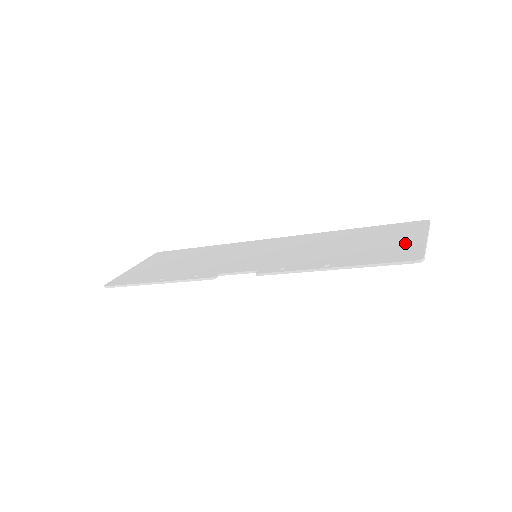
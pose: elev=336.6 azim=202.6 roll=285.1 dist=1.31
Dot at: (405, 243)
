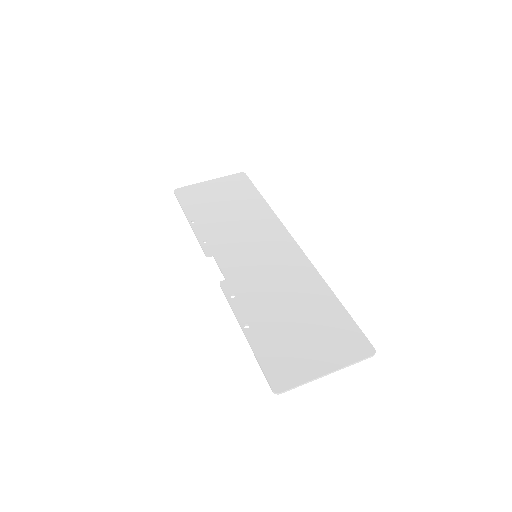
Dot at: (309, 362)
